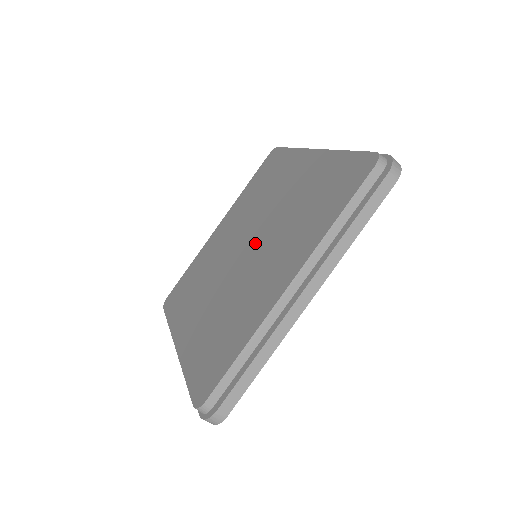
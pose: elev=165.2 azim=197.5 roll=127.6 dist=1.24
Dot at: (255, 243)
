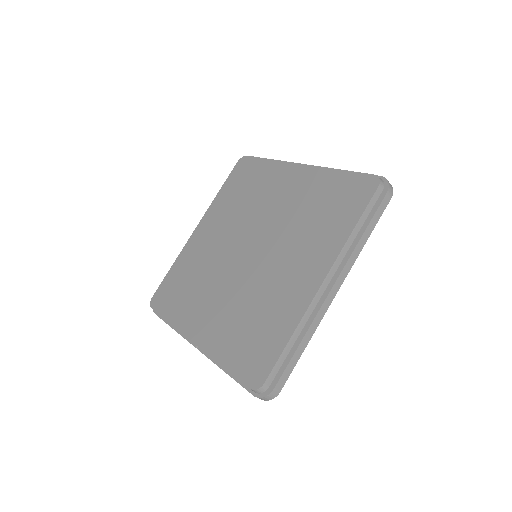
Dot at: (261, 246)
